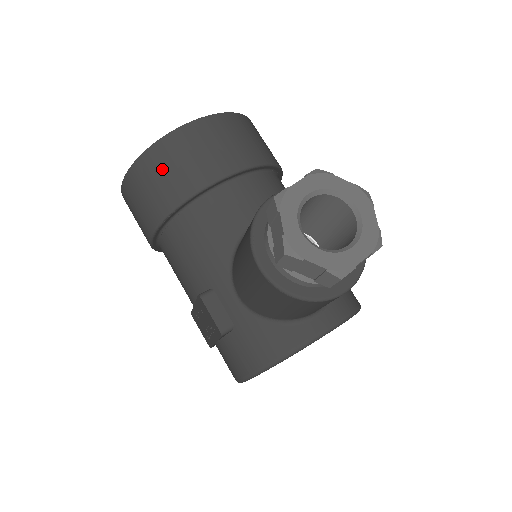
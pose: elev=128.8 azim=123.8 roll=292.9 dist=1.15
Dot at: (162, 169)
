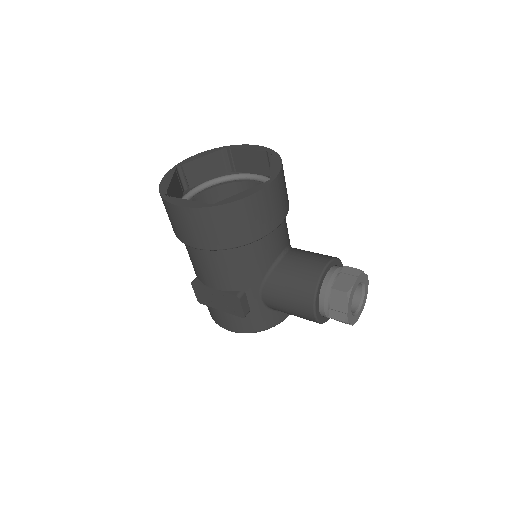
Dot at: (244, 218)
